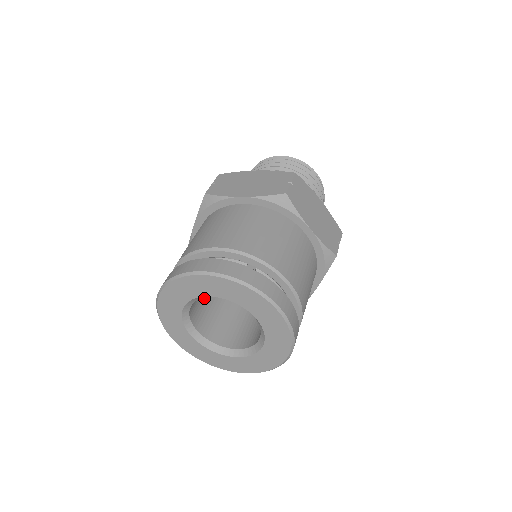
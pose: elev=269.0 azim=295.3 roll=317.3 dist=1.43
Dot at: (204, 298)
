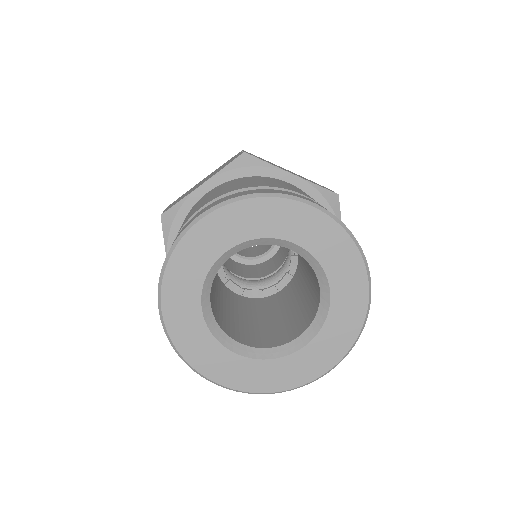
Dot at: (224, 312)
